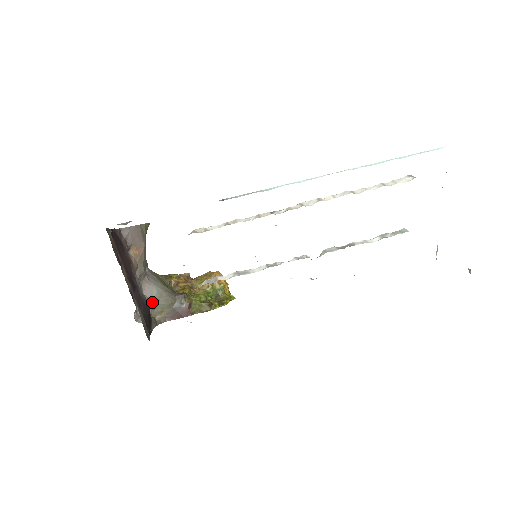
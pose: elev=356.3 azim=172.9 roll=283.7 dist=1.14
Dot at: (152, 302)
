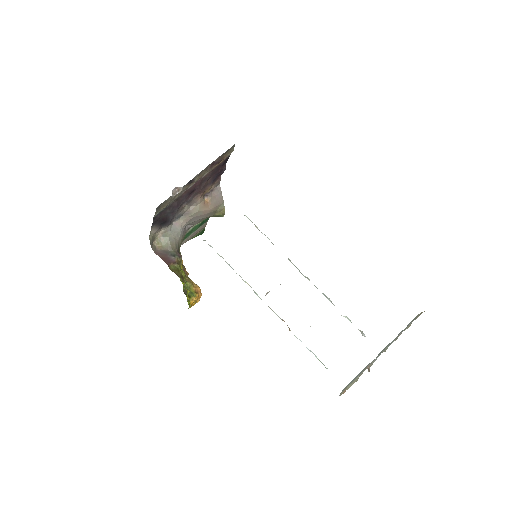
Dot at: (169, 231)
